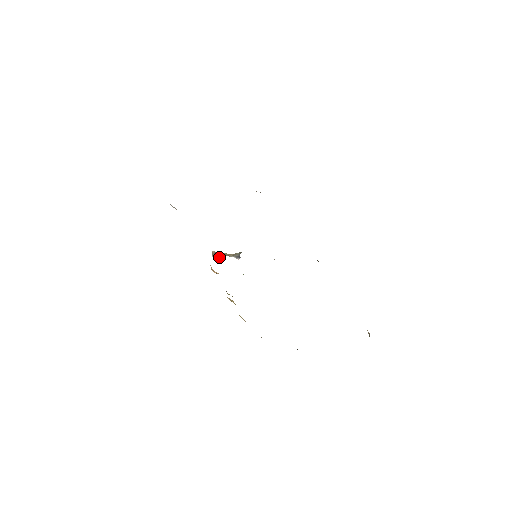
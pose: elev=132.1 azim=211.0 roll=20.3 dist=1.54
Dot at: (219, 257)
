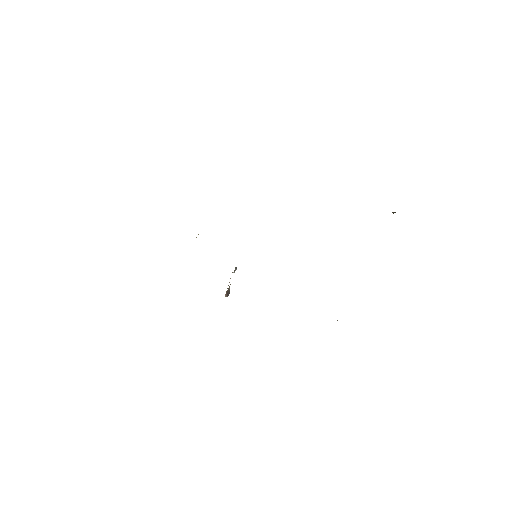
Dot at: (229, 290)
